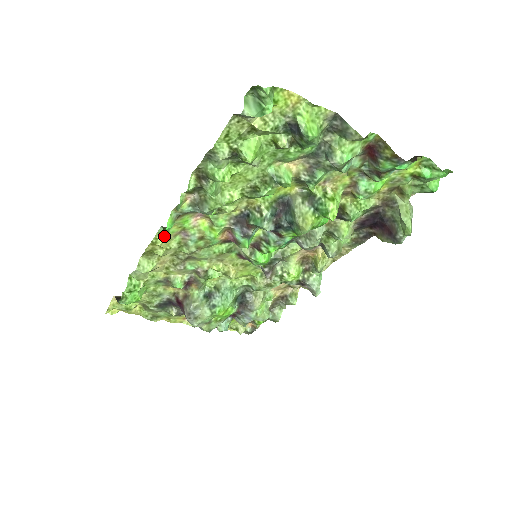
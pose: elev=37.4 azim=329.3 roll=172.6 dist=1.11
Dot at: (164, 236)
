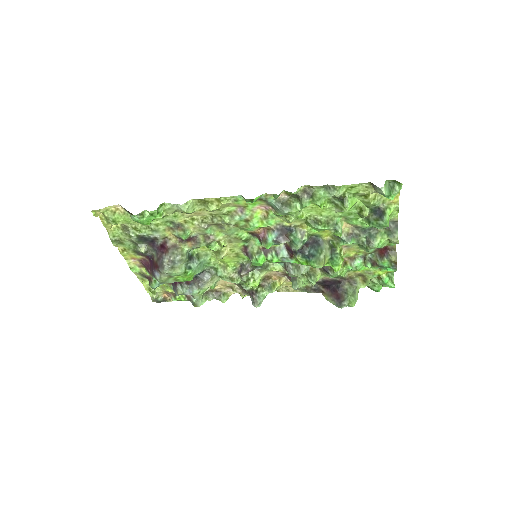
Dot at: (231, 201)
